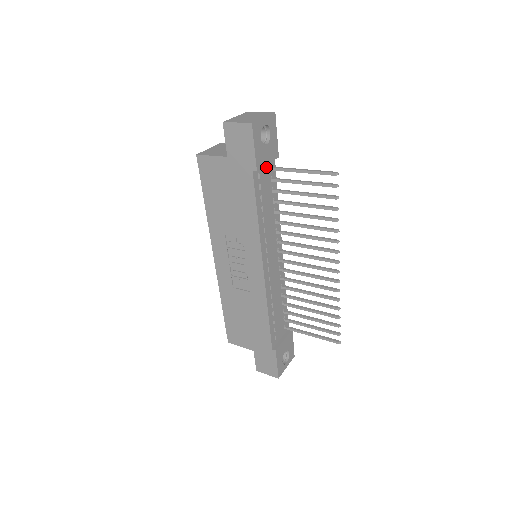
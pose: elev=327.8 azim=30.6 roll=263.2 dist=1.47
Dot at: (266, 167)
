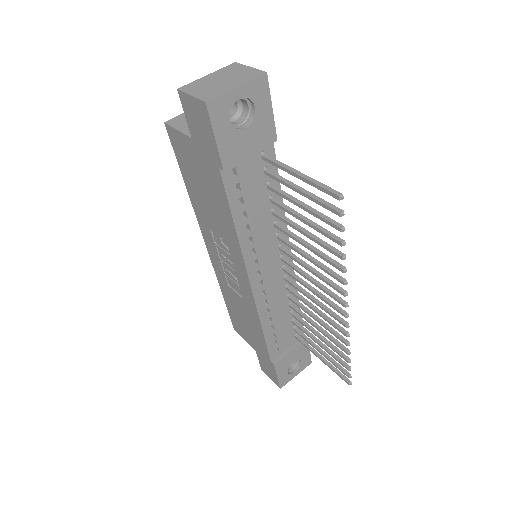
Dot at: (252, 156)
